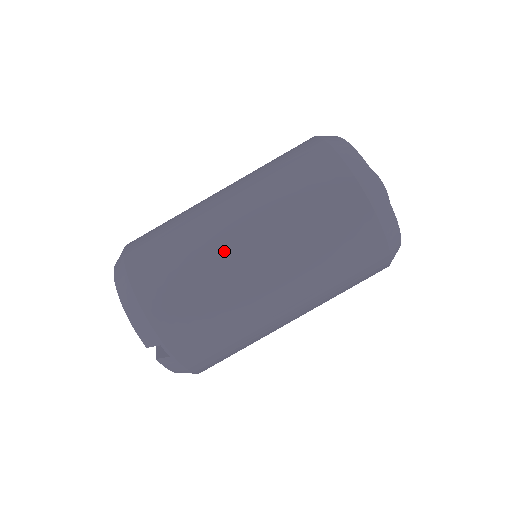
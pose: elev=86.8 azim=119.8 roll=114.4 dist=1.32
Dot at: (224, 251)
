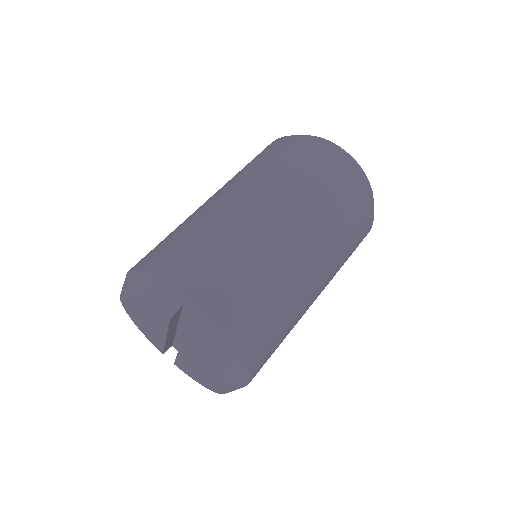
Dot at: (216, 210)
